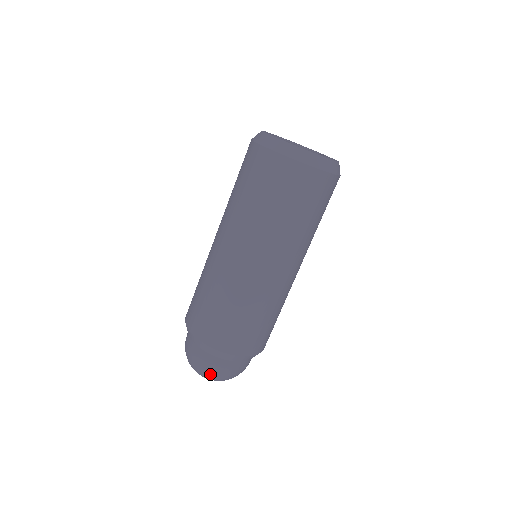
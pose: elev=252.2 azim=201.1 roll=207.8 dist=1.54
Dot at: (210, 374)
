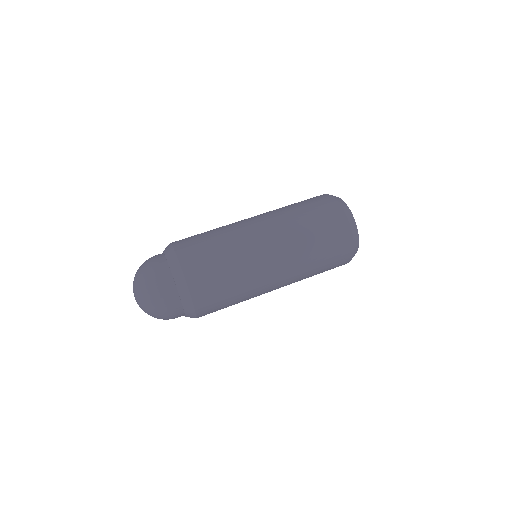
Dot at: (145, 269)
